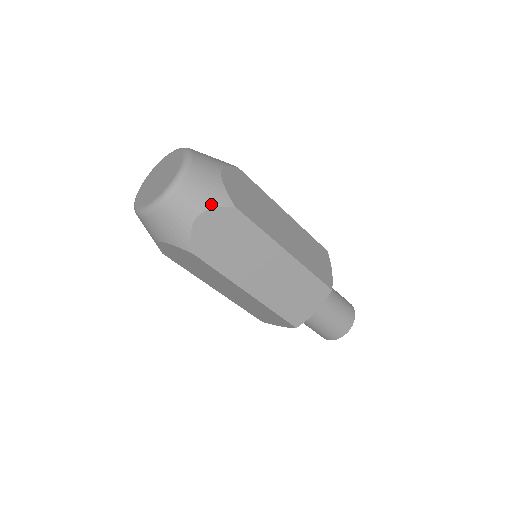
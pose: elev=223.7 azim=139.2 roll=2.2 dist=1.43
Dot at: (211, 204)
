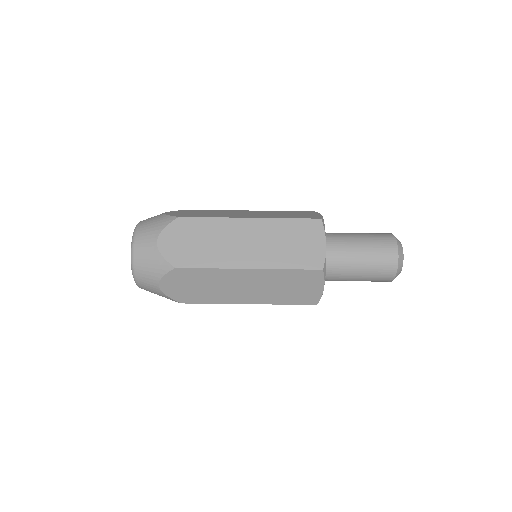
Dot at: (160, 274)
